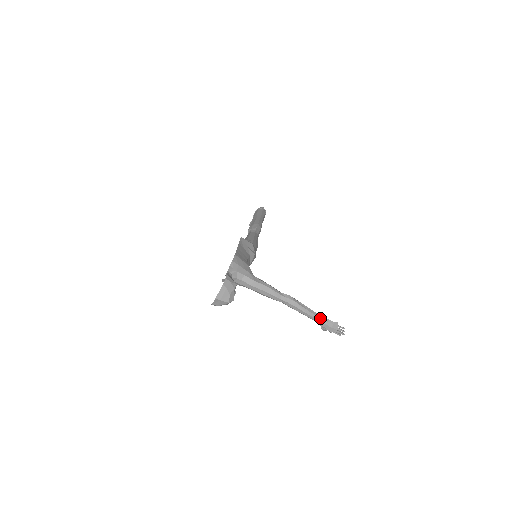
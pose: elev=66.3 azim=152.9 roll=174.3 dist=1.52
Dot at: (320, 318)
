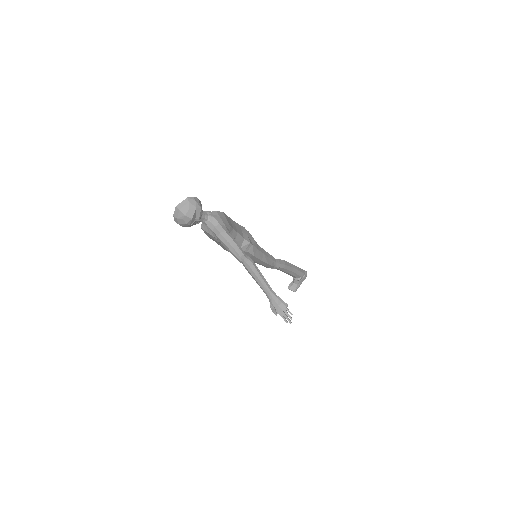
Dot at: (271, 291)
